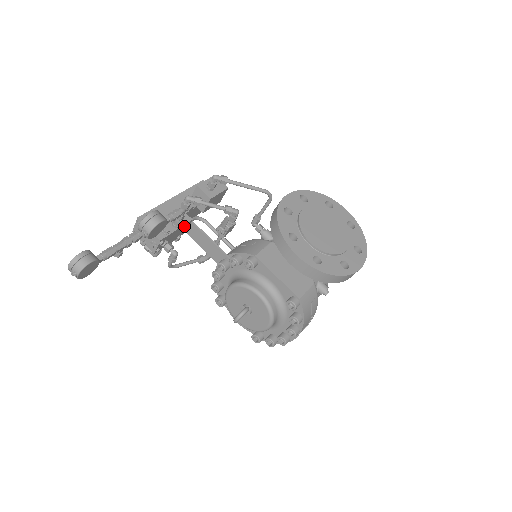
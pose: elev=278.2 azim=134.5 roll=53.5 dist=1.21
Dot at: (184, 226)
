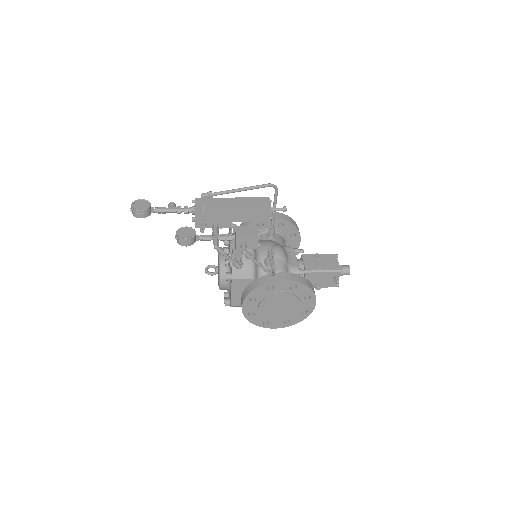
Dot at: (221, 228)
